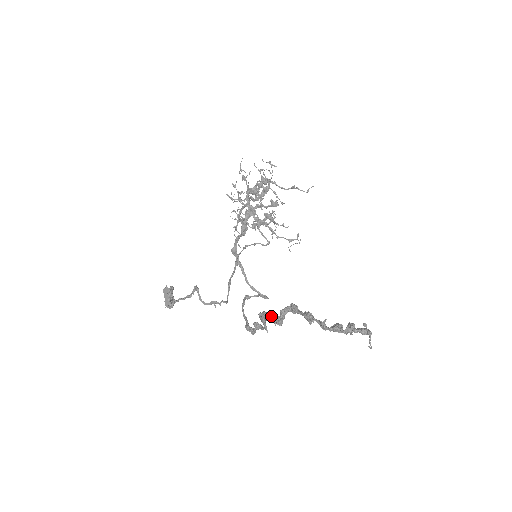
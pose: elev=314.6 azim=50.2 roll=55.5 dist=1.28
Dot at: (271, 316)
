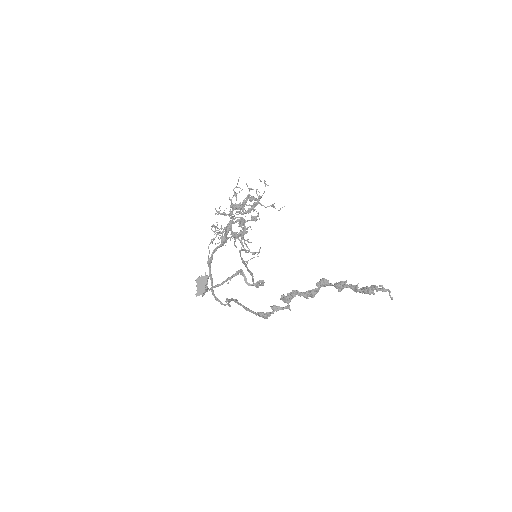
Dot at: (302, 292)
